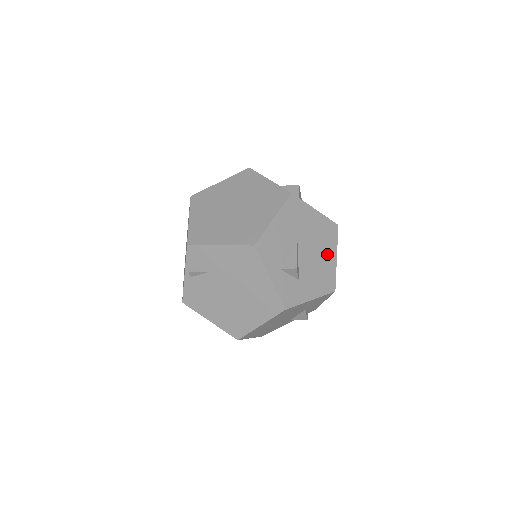
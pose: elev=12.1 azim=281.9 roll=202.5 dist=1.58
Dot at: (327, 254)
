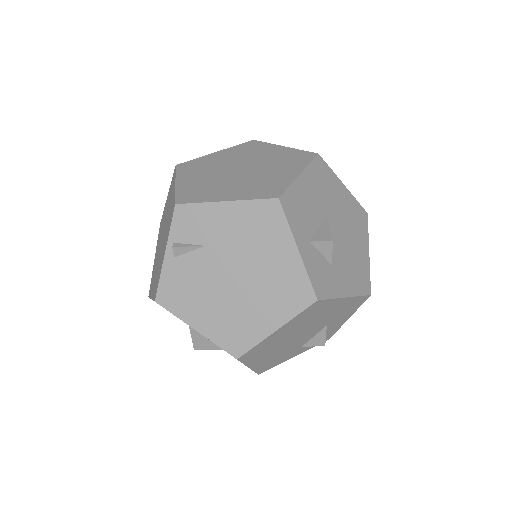
Dot at: (359, 244)
